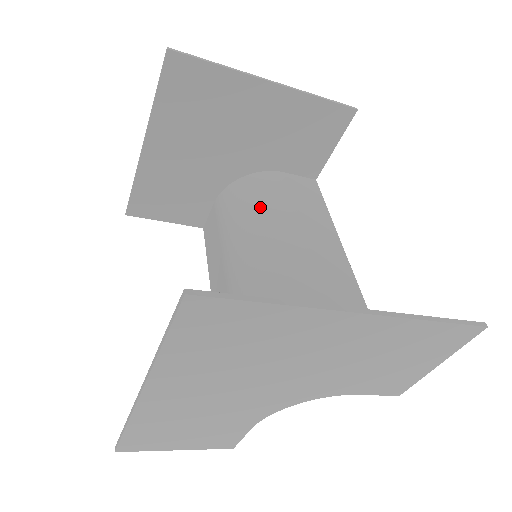
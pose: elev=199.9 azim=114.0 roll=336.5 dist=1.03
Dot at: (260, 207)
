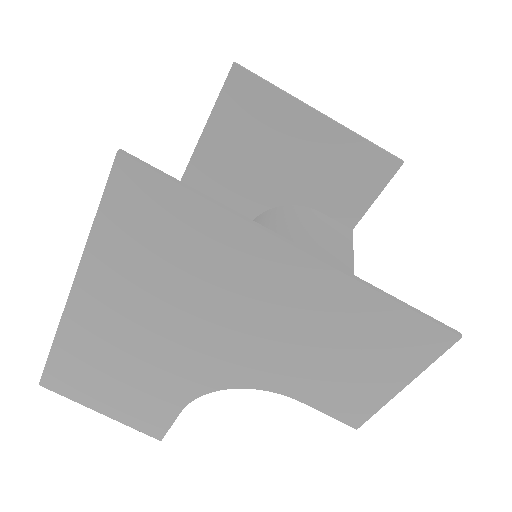
Dot at: (283, 228)
